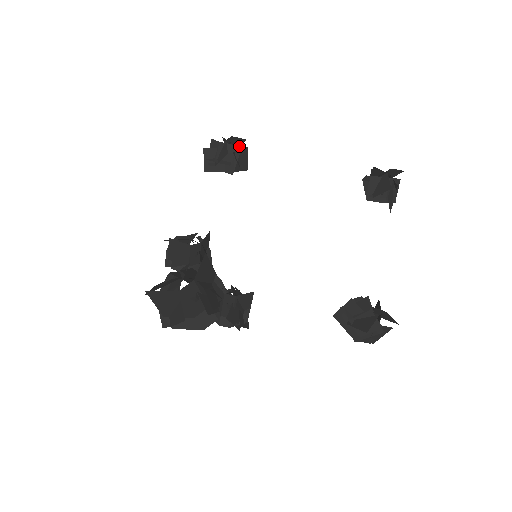
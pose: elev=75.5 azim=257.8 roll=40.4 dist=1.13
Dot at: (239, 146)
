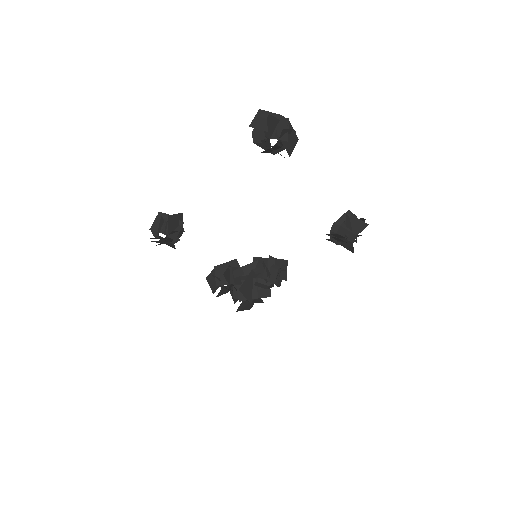
Dot at: (162, 219)
